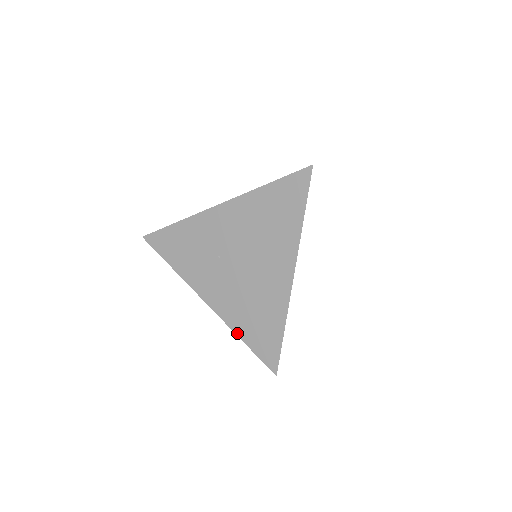
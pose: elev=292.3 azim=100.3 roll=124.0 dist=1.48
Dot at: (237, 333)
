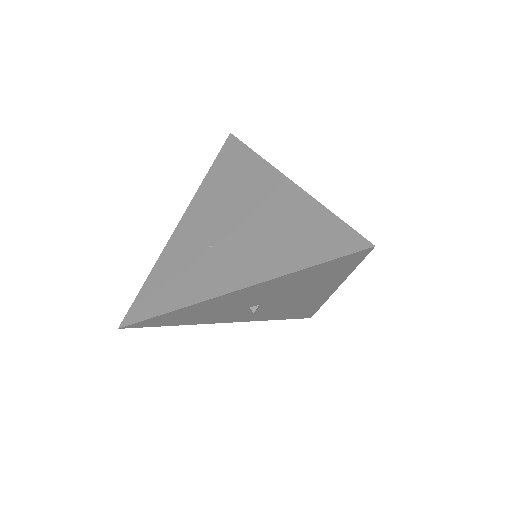
Dot at: (290, 271)
